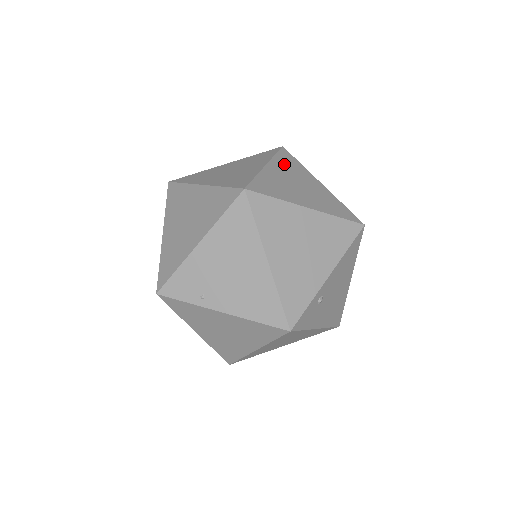
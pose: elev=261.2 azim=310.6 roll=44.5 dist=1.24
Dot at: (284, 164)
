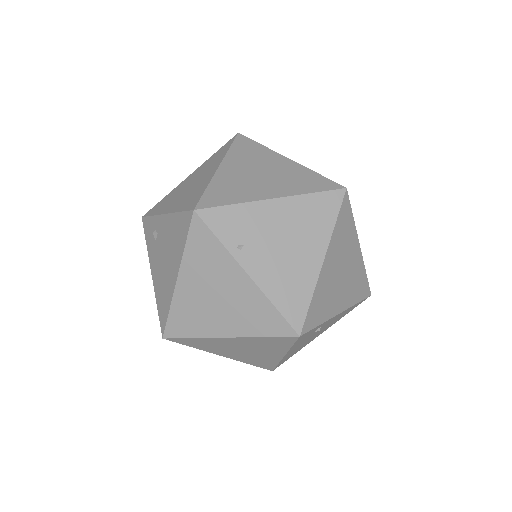
Dot at: occluded
